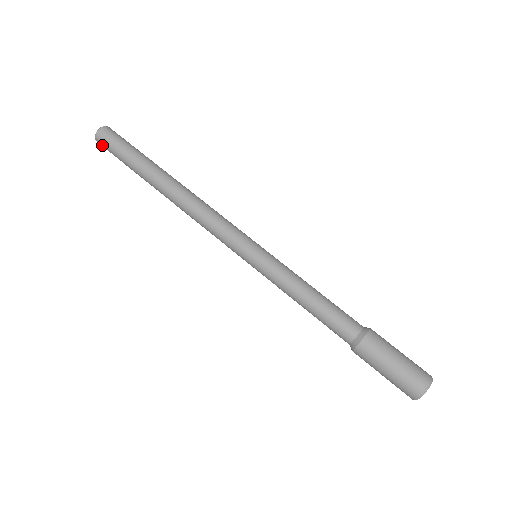
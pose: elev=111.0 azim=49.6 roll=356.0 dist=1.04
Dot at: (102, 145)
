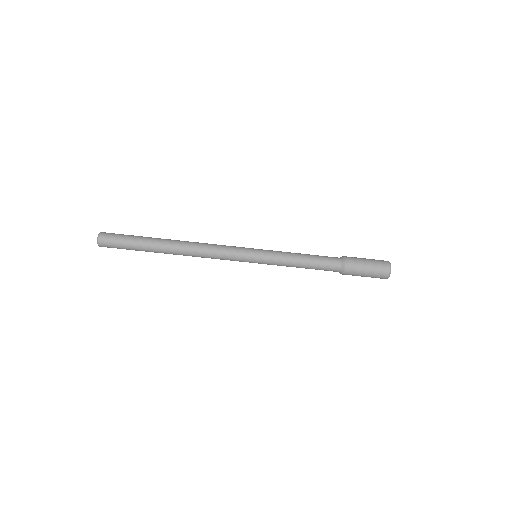
Dot at: (107, 247)
